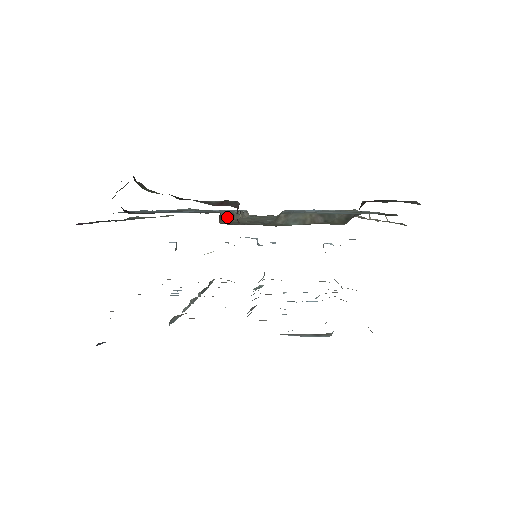
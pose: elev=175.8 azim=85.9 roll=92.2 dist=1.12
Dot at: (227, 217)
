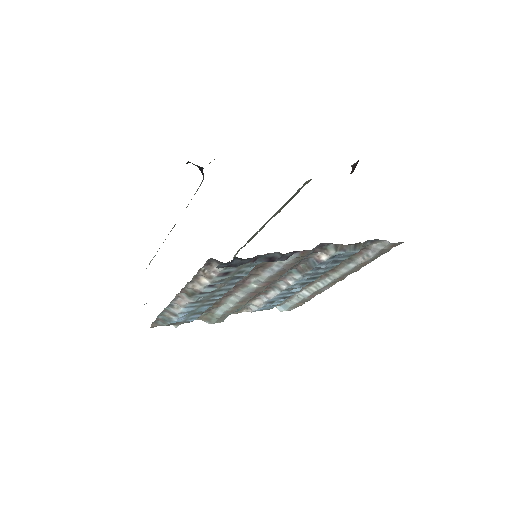
Dot at: occluded
